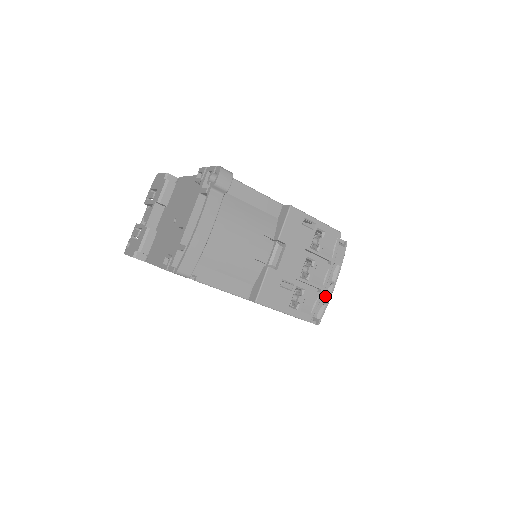
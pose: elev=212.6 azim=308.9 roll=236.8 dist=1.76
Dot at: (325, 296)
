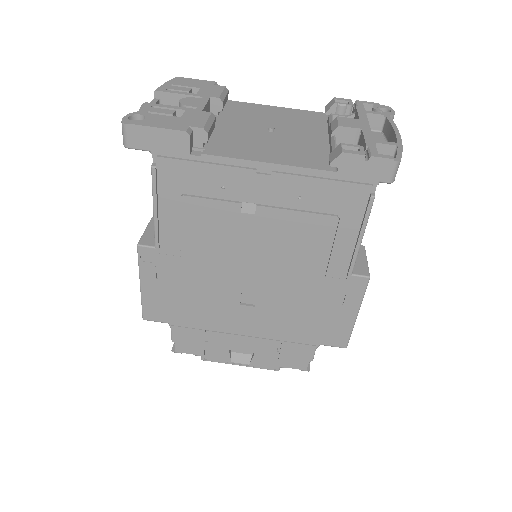
Dot at: occluded
